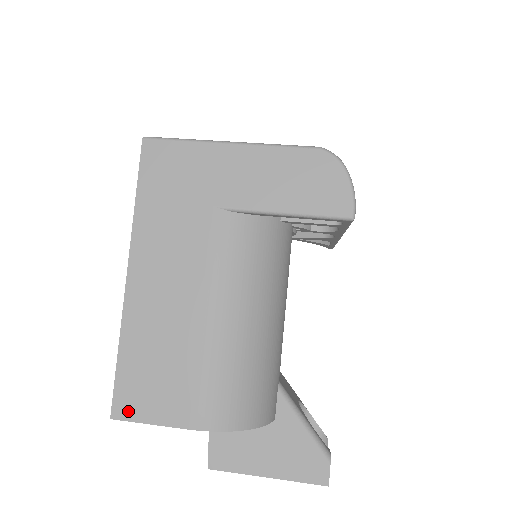
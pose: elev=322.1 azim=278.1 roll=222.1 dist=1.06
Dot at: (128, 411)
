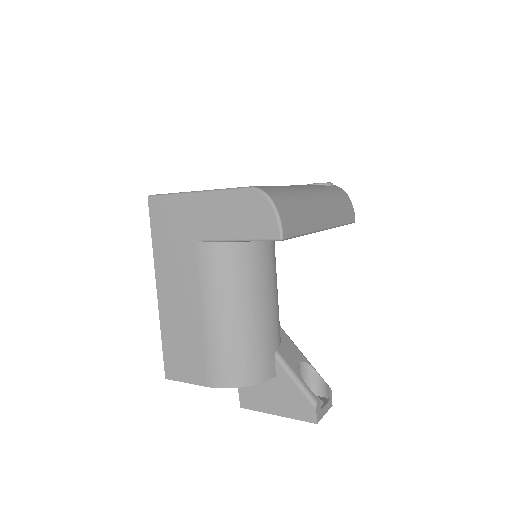
Dot at: (173, 374)
